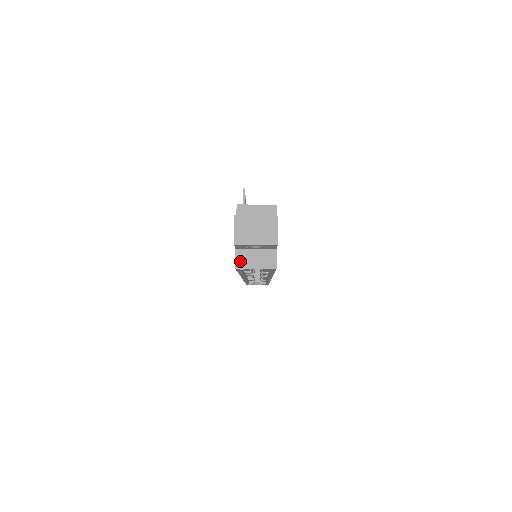
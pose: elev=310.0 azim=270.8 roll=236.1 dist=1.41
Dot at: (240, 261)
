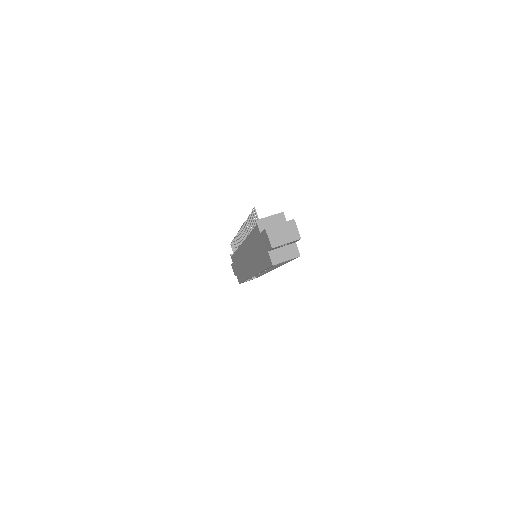
Dot at: (274, 259)
